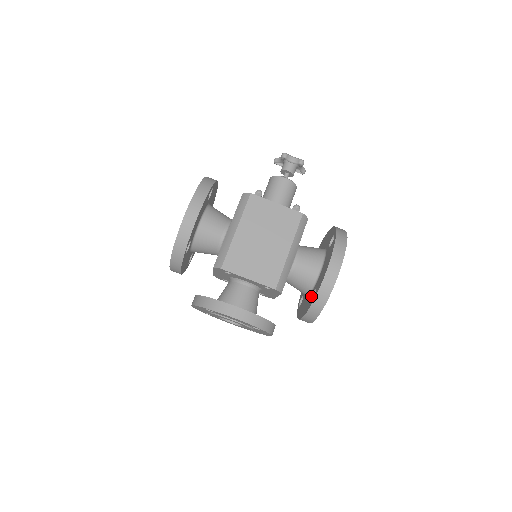
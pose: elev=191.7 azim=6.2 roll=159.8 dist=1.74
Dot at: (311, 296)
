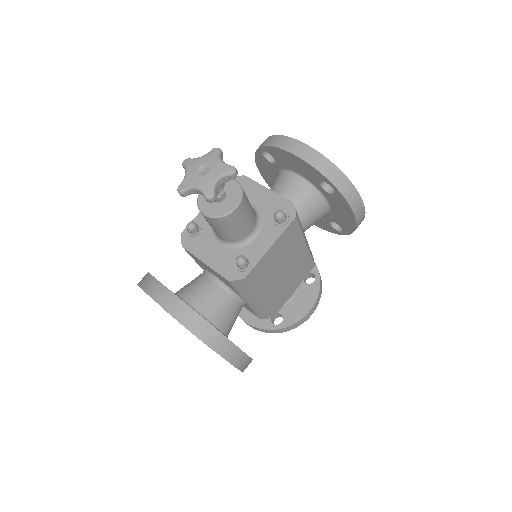
Dot at: (328, 223)
